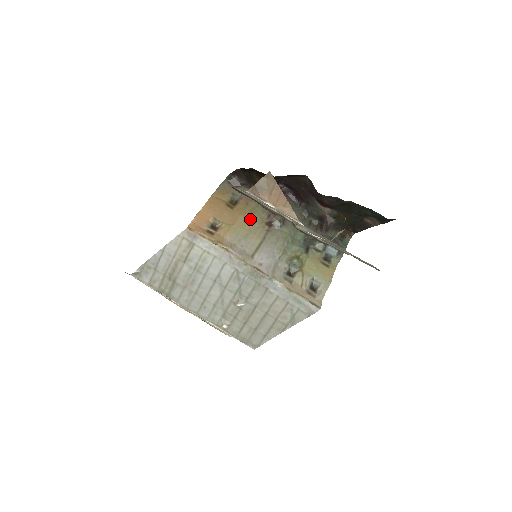
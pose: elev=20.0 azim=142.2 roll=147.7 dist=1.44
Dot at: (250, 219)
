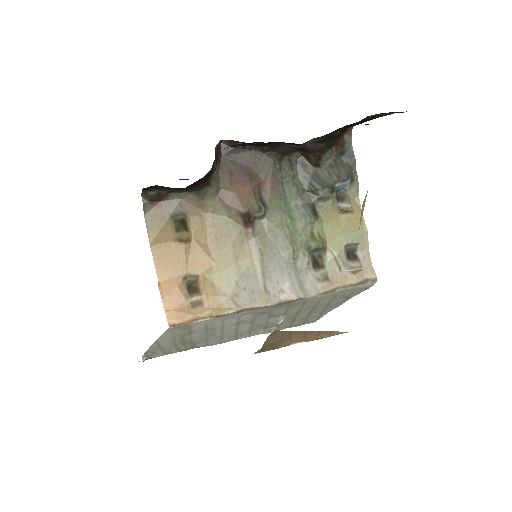
Dot at: (223, 239)
